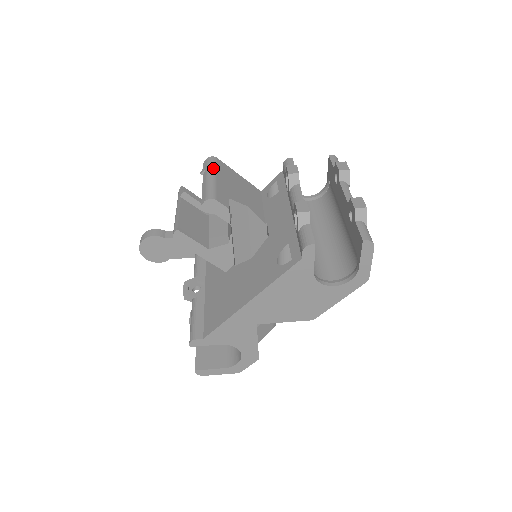
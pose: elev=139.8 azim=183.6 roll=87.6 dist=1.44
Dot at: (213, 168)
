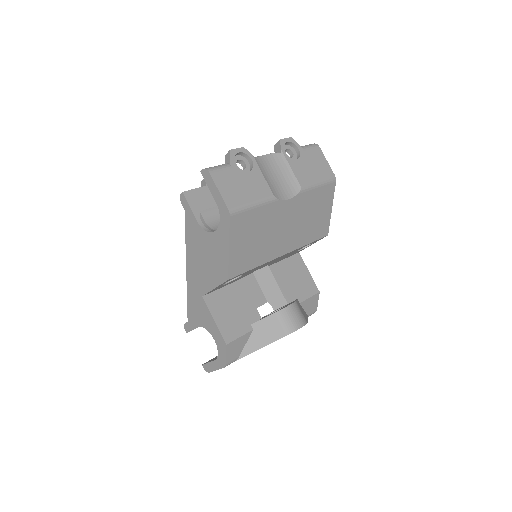
Dot at: occluded
